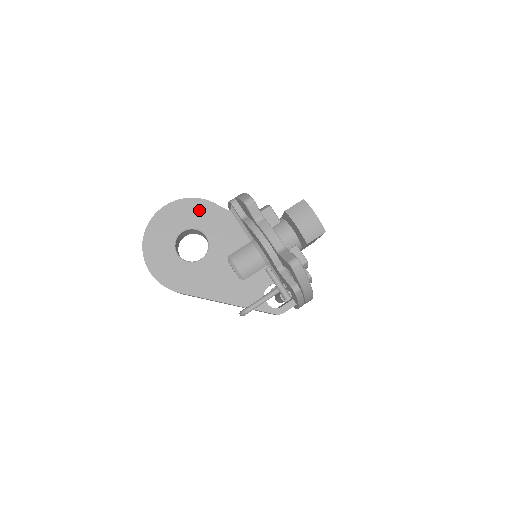
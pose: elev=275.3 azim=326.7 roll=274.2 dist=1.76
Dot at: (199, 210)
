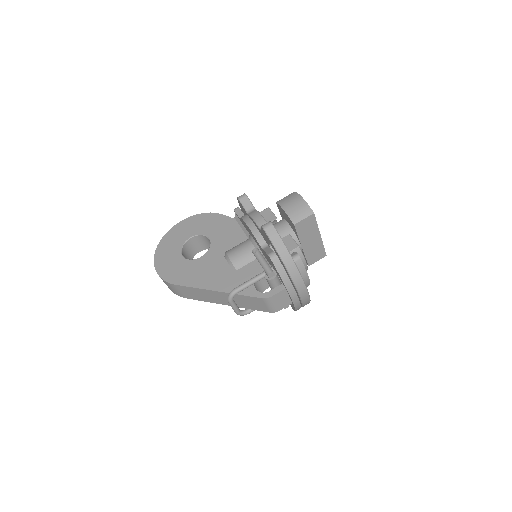
Dot at: (208, 221)
